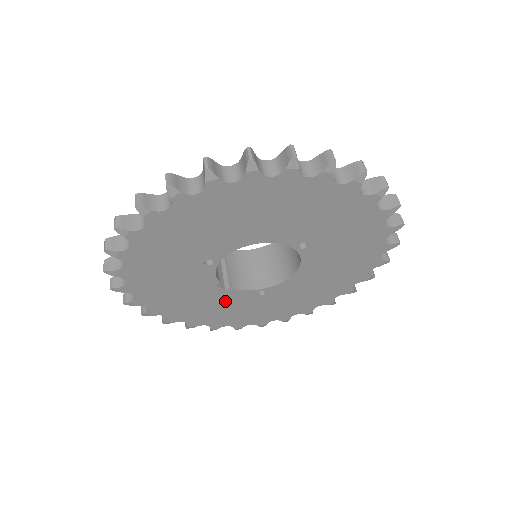
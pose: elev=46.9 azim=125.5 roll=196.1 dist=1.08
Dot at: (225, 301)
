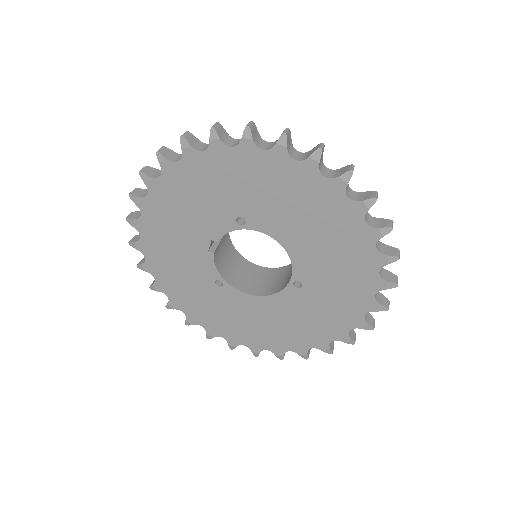
Dot at: (192, 258)
